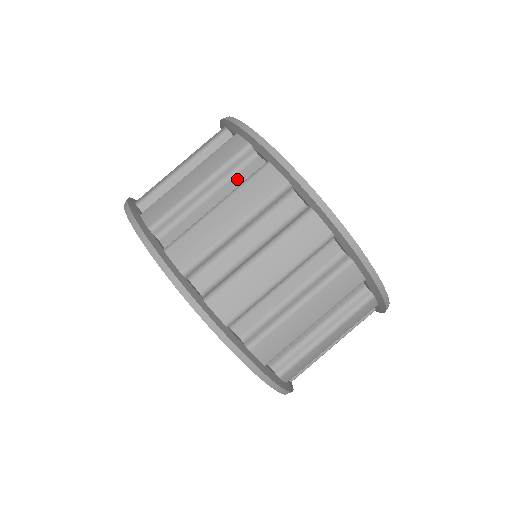
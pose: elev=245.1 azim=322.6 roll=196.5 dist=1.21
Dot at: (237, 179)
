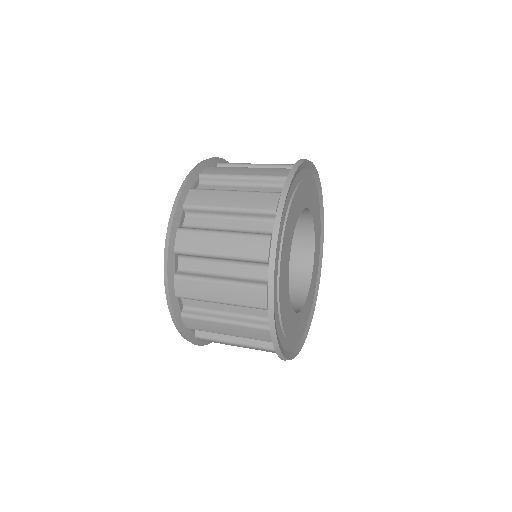
Dot at: (248, 310)
